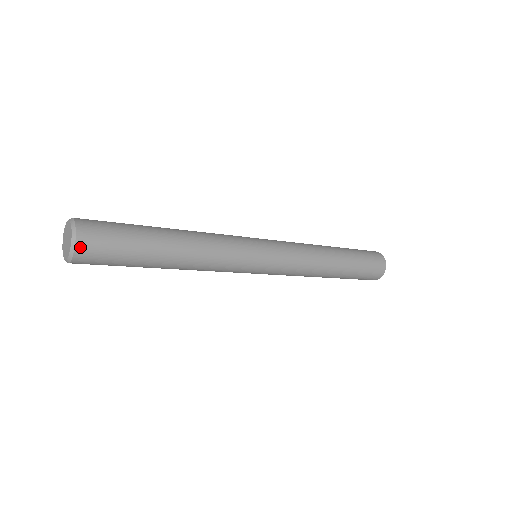
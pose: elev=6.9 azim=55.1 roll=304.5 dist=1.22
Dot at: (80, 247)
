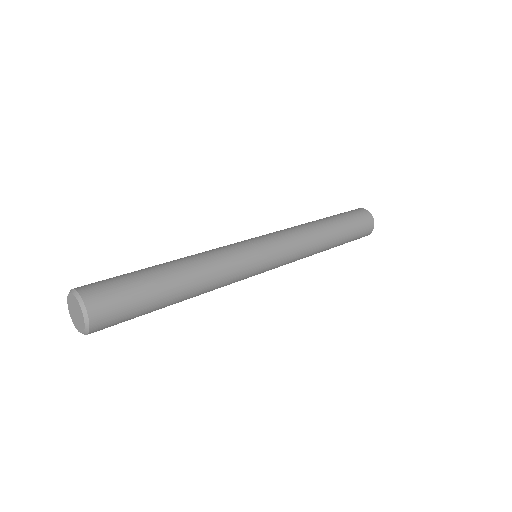
Dot at: (93, 313)
